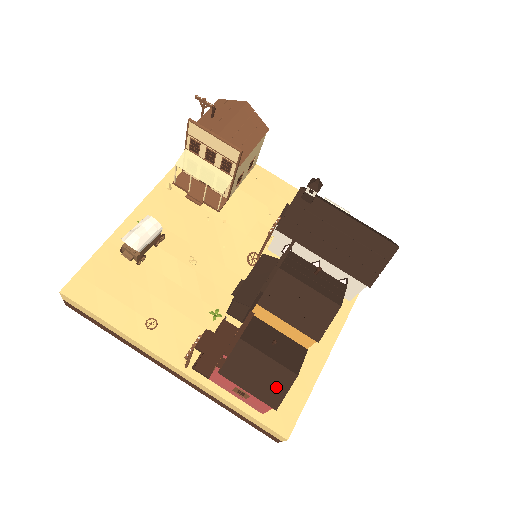
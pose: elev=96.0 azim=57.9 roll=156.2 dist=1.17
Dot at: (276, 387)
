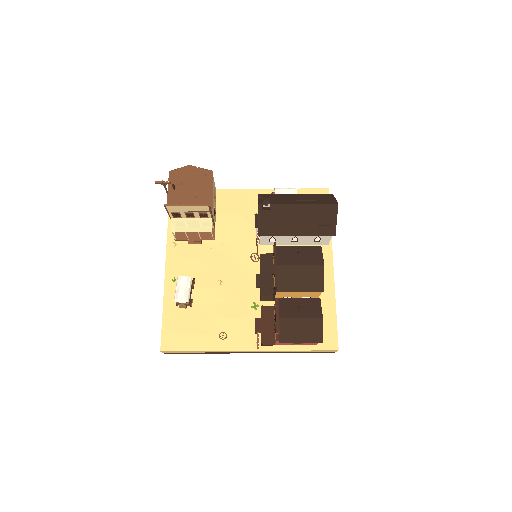
Dot at: (315, 331)
